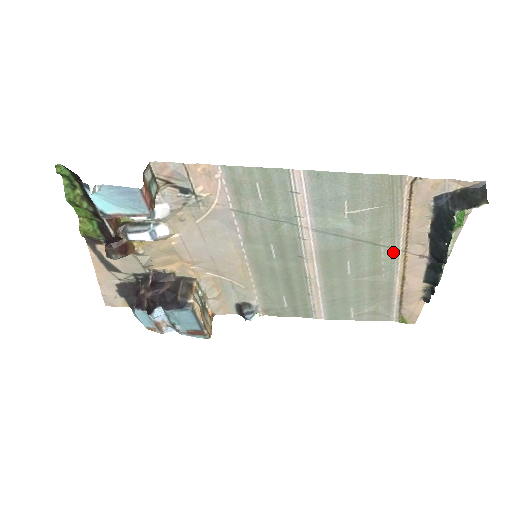
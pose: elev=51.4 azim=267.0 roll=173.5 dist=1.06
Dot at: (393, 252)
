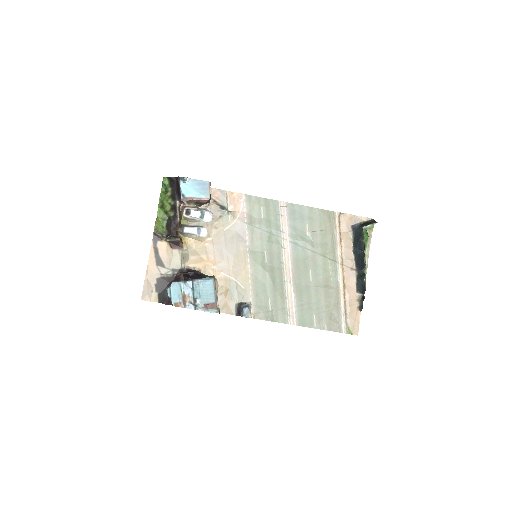
Dot at: (335, 265)
